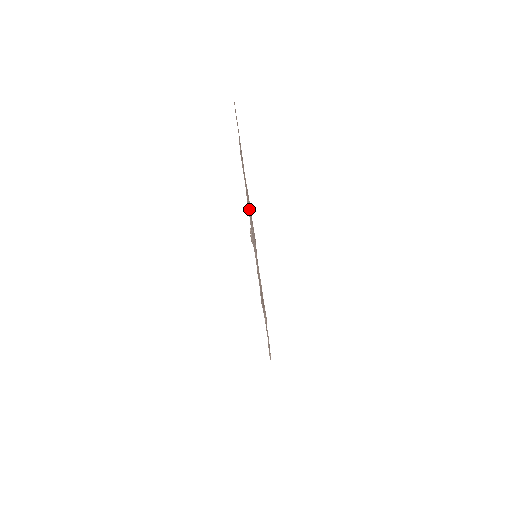
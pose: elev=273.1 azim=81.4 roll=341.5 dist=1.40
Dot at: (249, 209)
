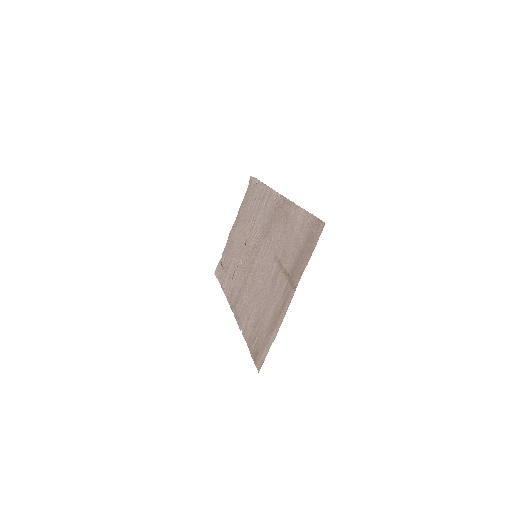
Dot at: (280, 286)
